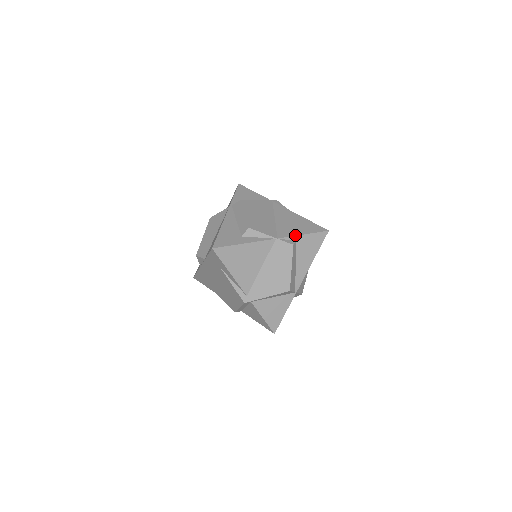
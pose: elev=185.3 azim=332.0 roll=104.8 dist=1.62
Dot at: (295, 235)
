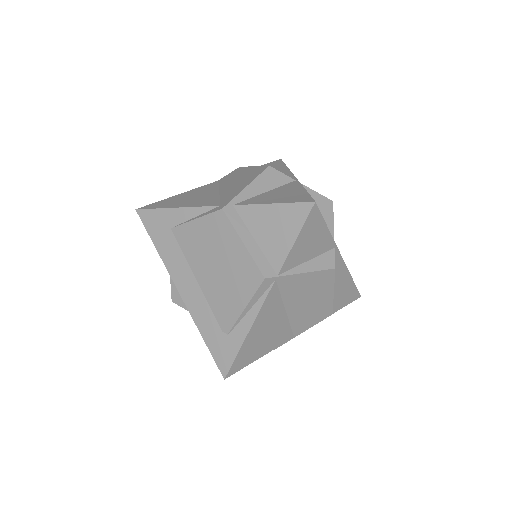
Dot at: occluded
